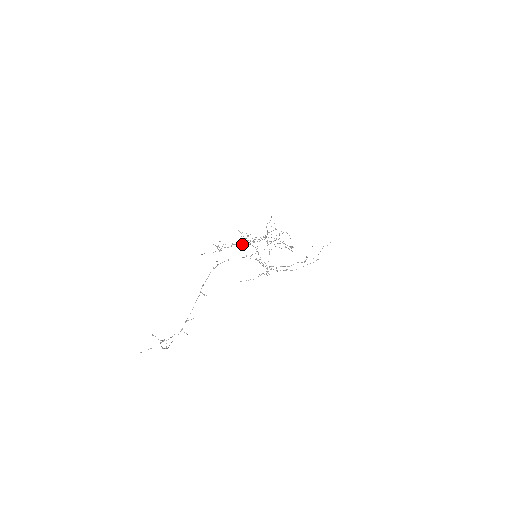
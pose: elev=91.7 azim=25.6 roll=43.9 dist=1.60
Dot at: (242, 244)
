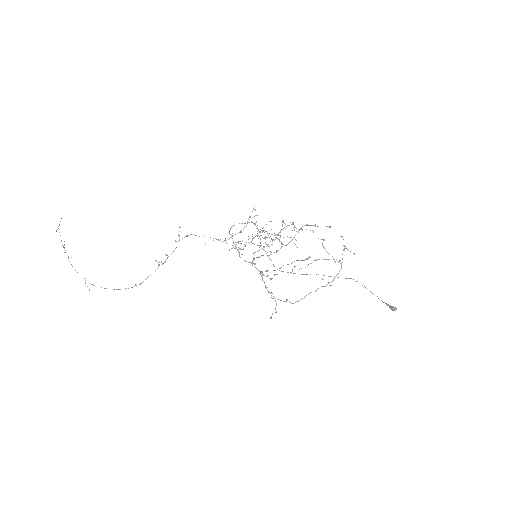
Dot at: occluded
